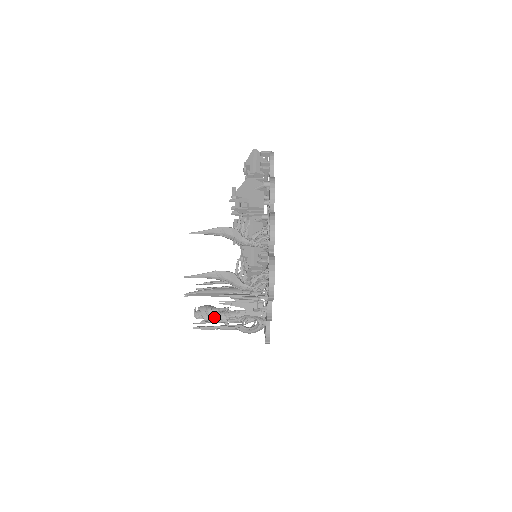
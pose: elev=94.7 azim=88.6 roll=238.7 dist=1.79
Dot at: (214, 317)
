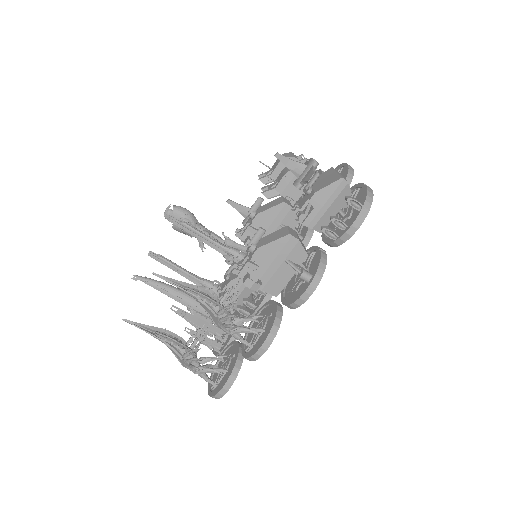
Dot at: (185, 232)
